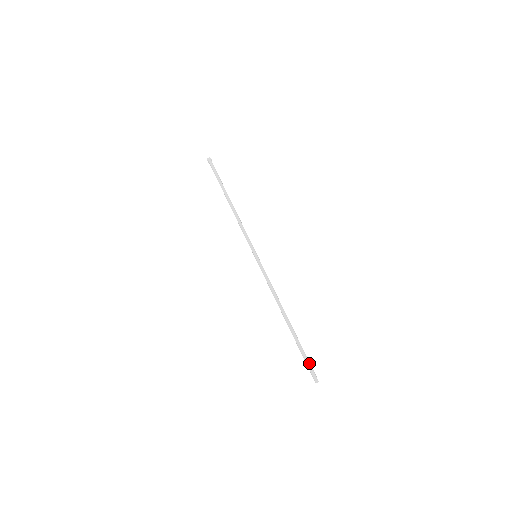
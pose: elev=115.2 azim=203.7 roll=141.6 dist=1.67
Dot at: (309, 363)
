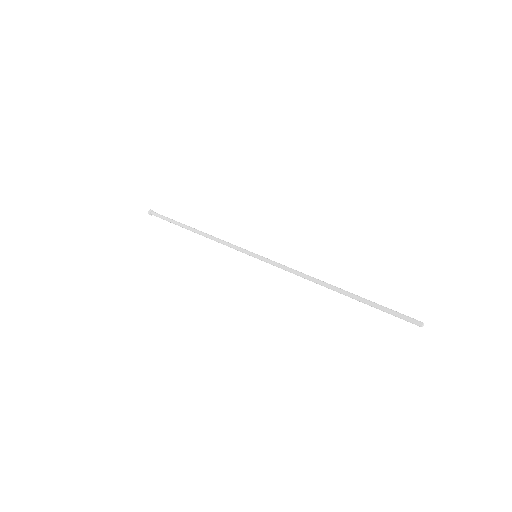
Dot at: (397, 312)
